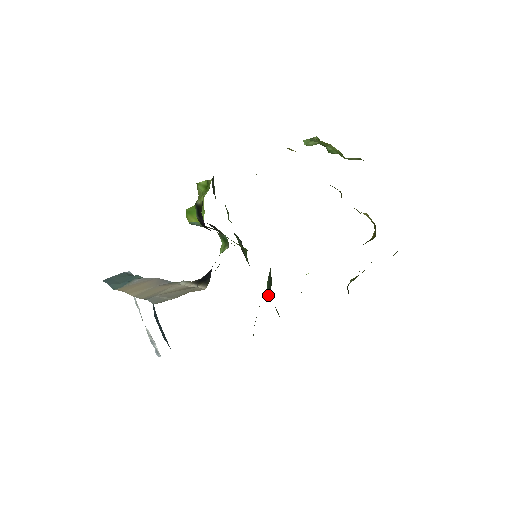
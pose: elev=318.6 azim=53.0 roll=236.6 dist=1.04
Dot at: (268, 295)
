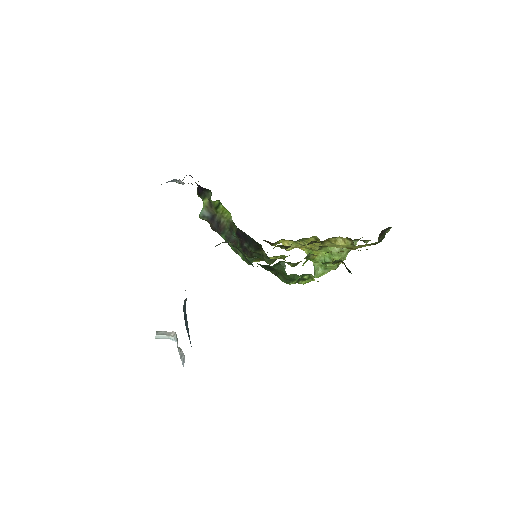
Dot at: occluded
